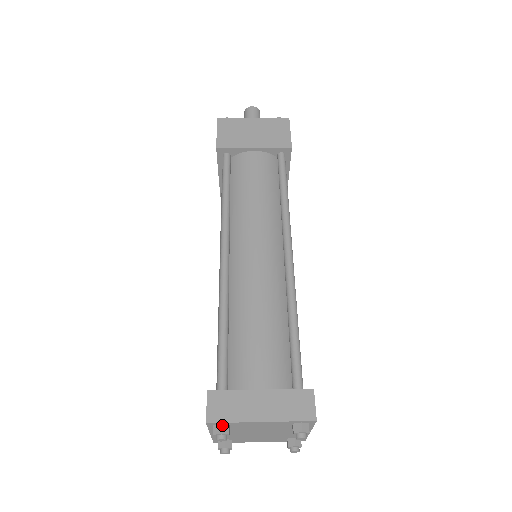
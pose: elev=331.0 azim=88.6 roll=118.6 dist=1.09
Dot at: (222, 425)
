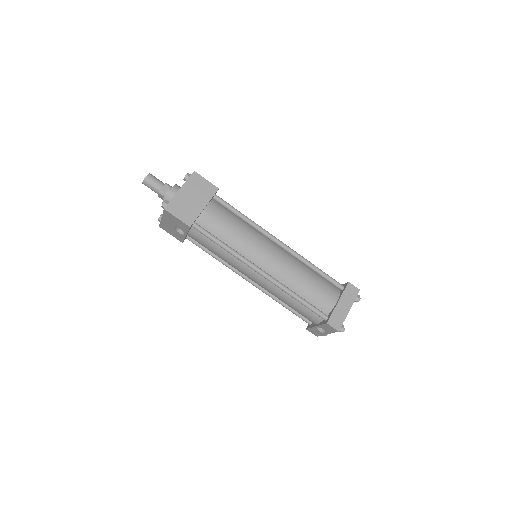
Dot at: (341, 326)
